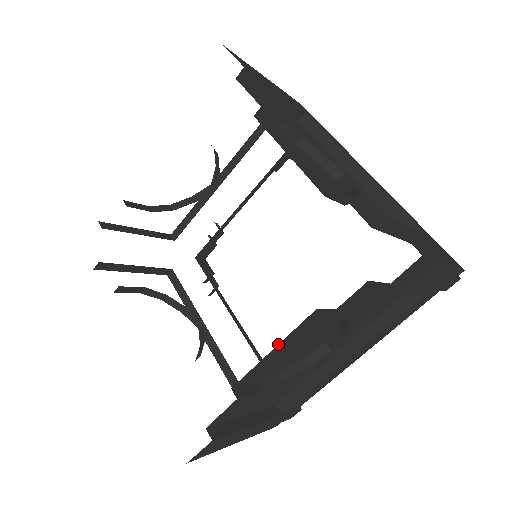
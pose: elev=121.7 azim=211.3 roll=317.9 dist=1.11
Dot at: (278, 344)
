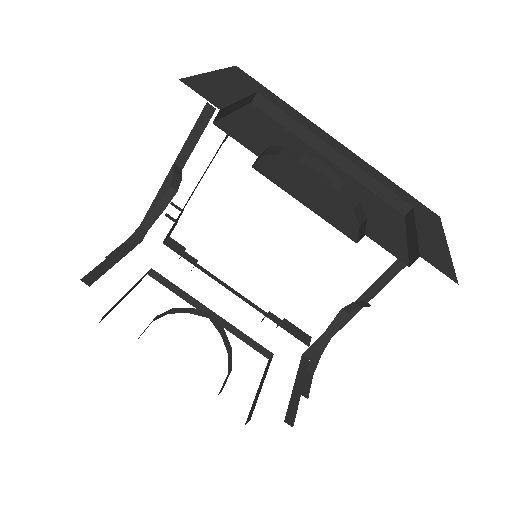
Dot at: occluded
